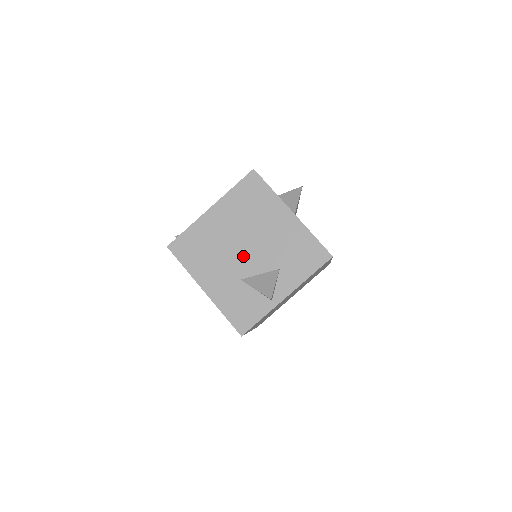
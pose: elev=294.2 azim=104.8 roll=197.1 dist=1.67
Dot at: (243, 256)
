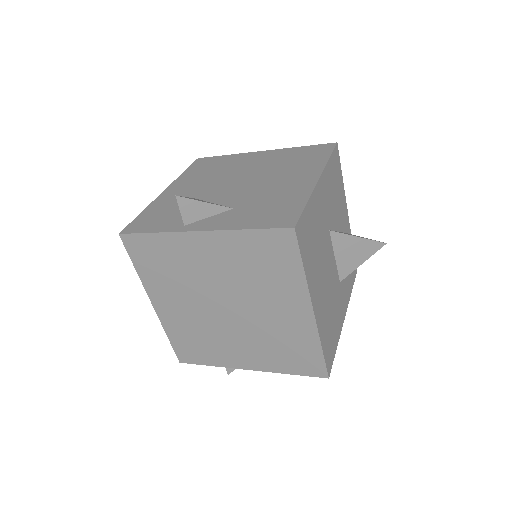
Dot at: (227, 186)
